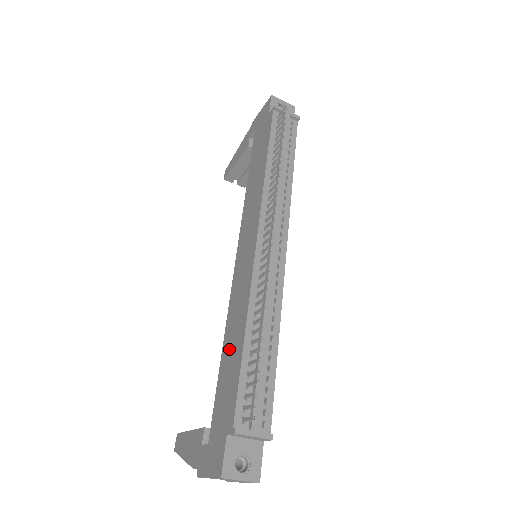
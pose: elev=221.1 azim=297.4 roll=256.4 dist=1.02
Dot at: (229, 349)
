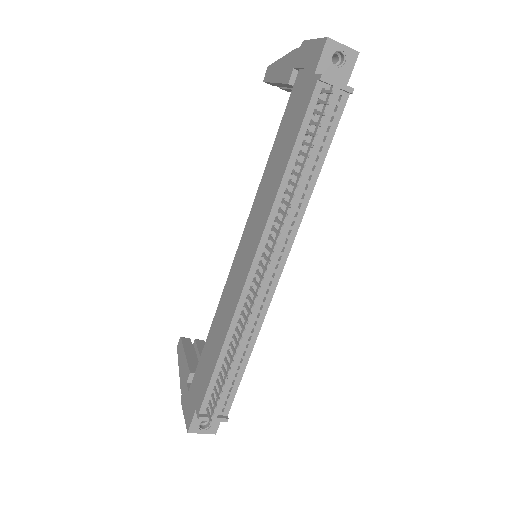
Dot at: (212, 341)
